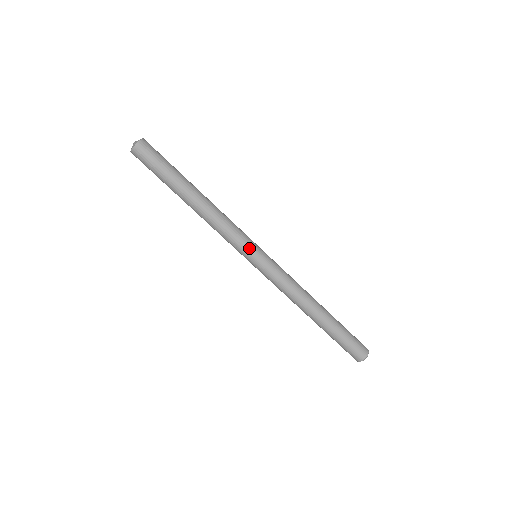
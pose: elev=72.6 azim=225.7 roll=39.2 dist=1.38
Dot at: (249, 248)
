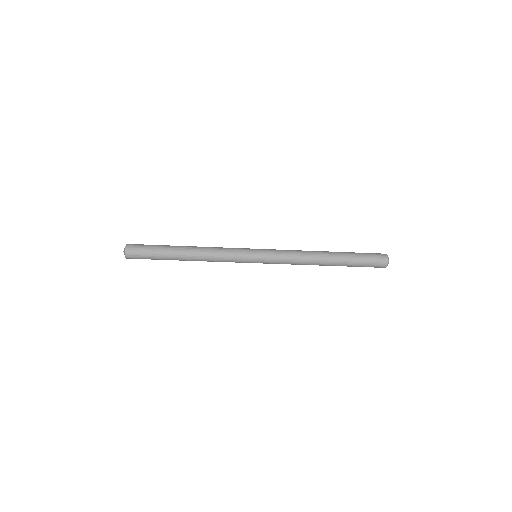
Dot at: (246, 256)
